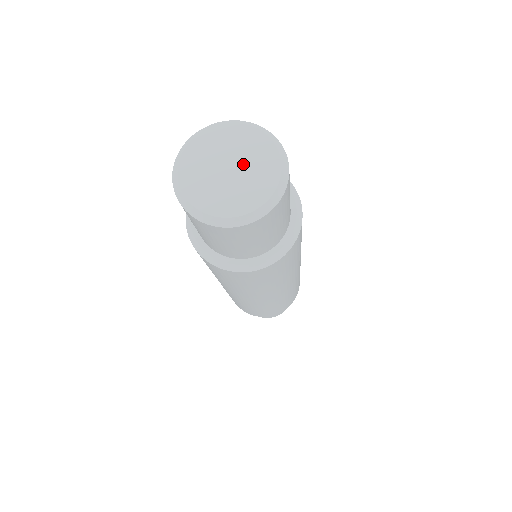
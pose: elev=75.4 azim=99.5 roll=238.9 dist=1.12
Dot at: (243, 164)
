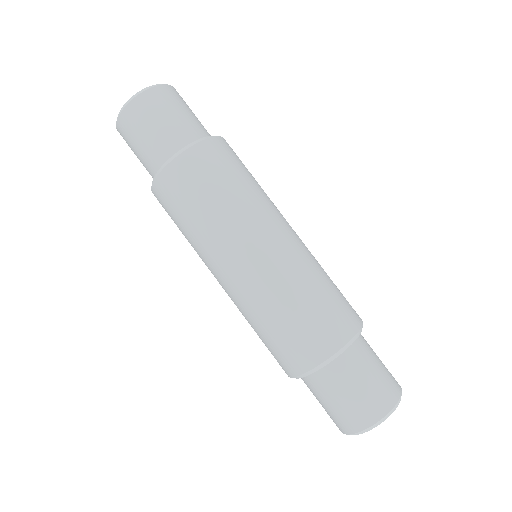
Dot at: occluded
